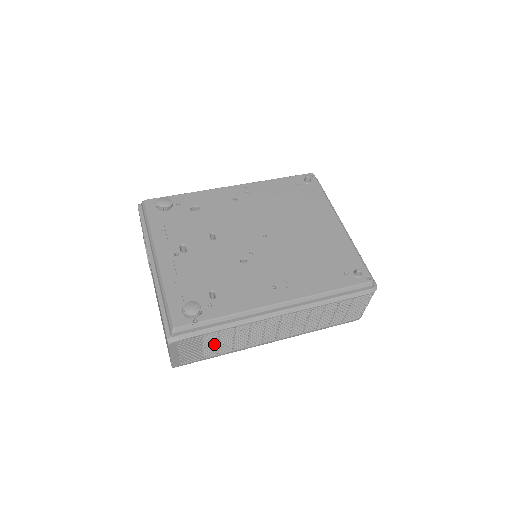
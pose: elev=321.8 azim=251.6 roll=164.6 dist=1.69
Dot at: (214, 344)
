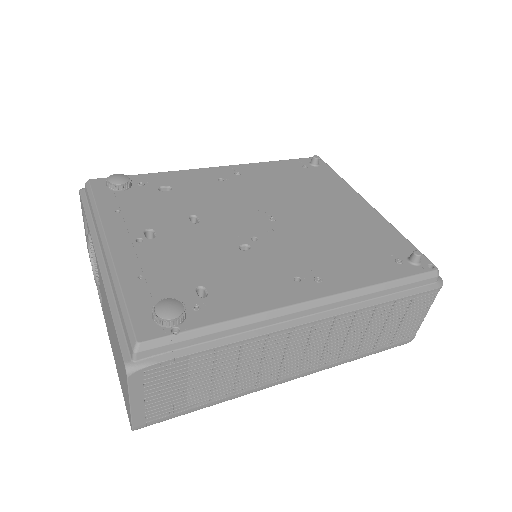
Dot at: (205, 379)
